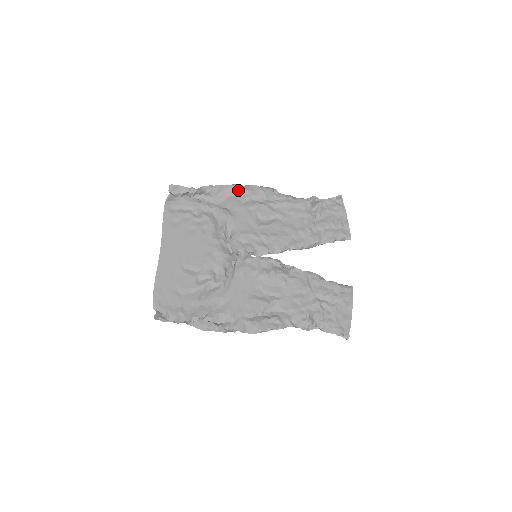
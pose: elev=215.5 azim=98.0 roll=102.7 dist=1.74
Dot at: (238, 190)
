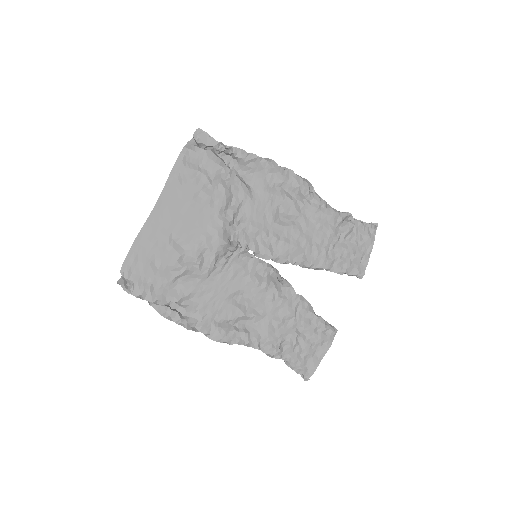
Dot at: (272, 170)
